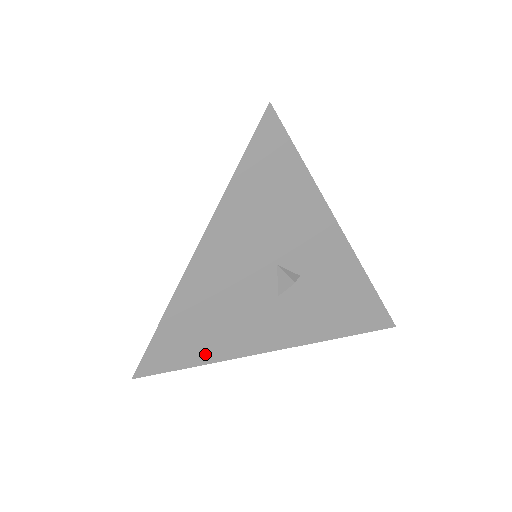
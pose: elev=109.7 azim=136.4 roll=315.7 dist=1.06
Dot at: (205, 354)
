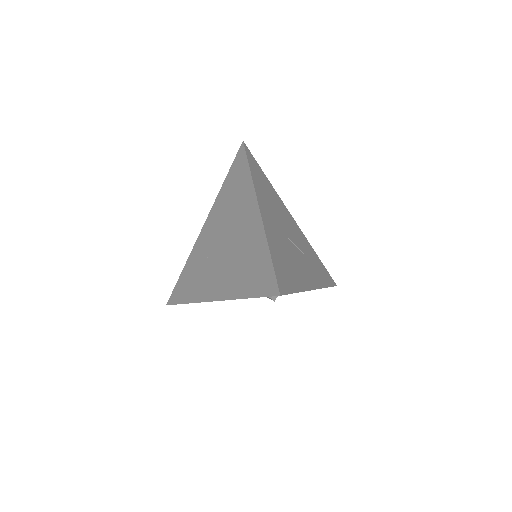
Dot at: occluded
